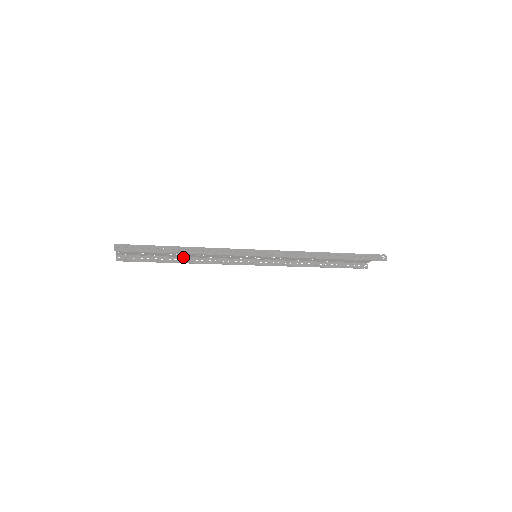
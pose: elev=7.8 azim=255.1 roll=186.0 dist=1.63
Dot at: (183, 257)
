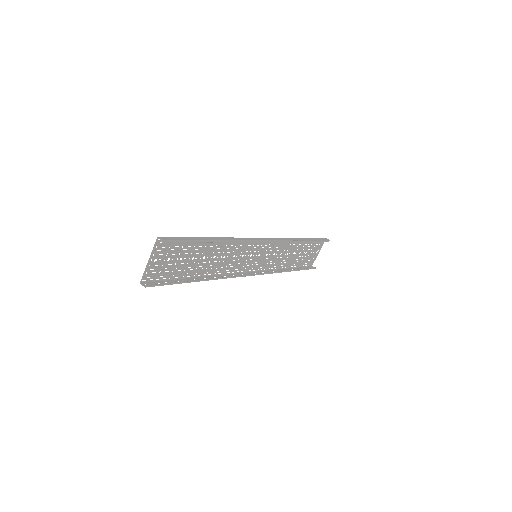
Dot at: (198, 277)
